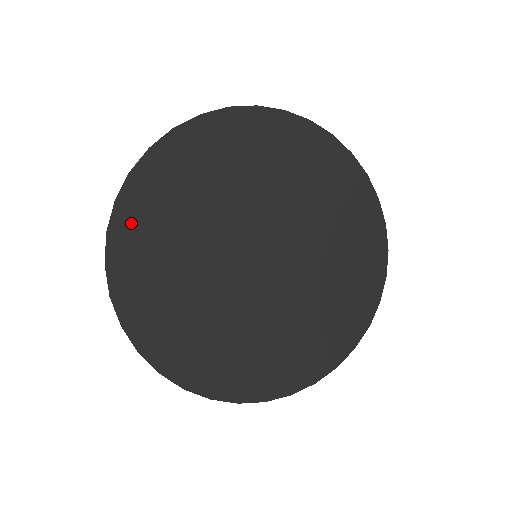
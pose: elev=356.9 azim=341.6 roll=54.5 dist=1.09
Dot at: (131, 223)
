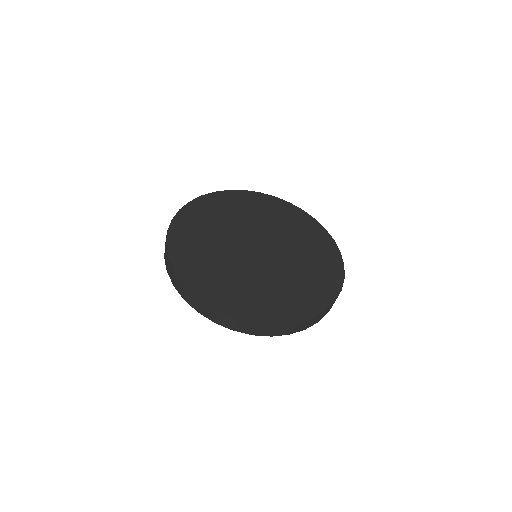
Dot at: (180, 229)
